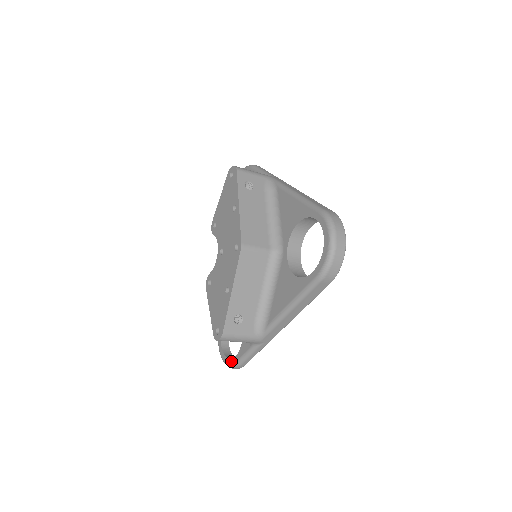
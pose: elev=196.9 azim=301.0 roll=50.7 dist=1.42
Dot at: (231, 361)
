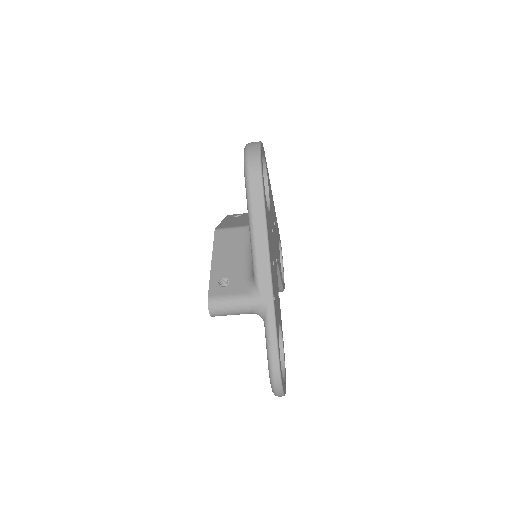
Dot at: (269, 373)
